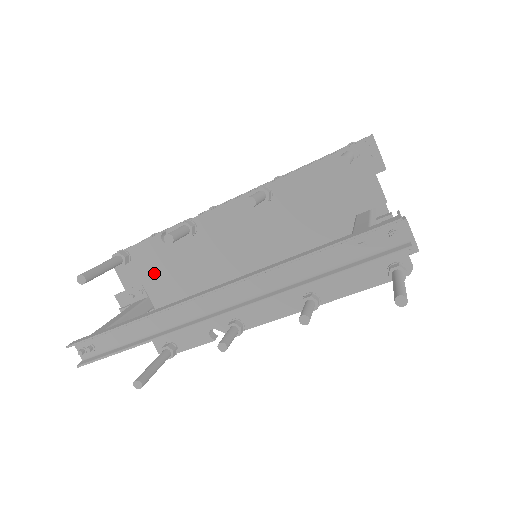
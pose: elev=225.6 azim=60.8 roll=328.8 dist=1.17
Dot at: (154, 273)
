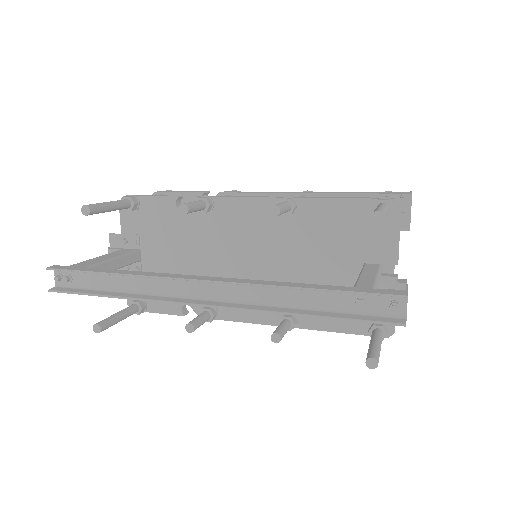
Dot at: (155, 230)
